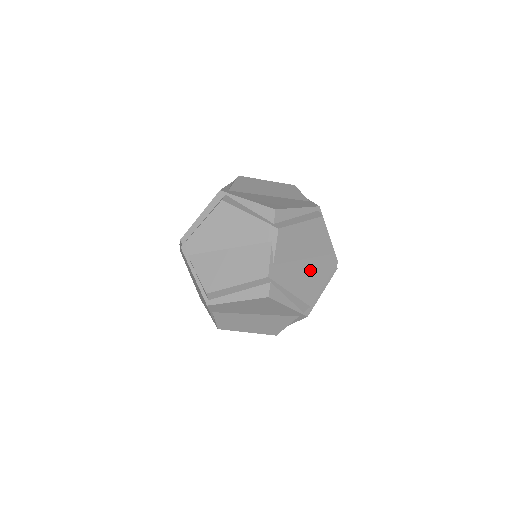
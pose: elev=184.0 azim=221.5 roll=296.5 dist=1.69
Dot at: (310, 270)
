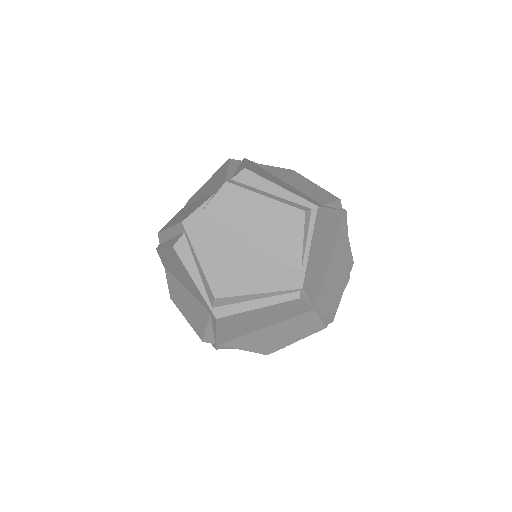
Dot at: (247, 261)
